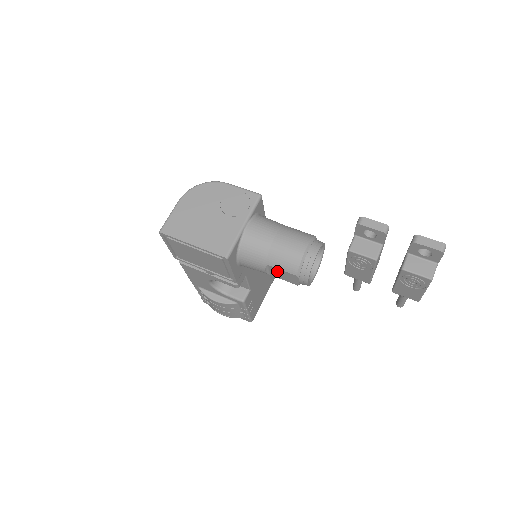
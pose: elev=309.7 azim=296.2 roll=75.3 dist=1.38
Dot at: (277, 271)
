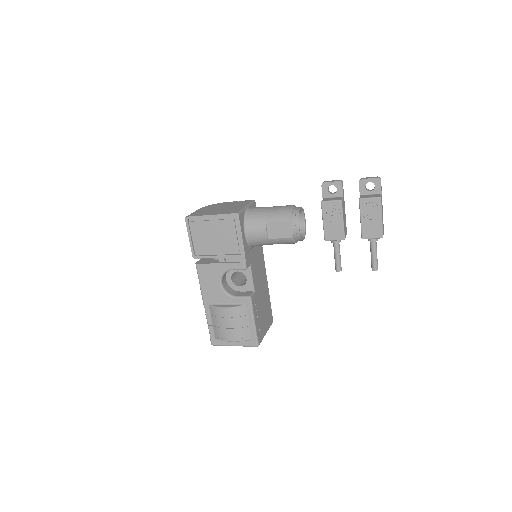
Dot at: (275, 227)
